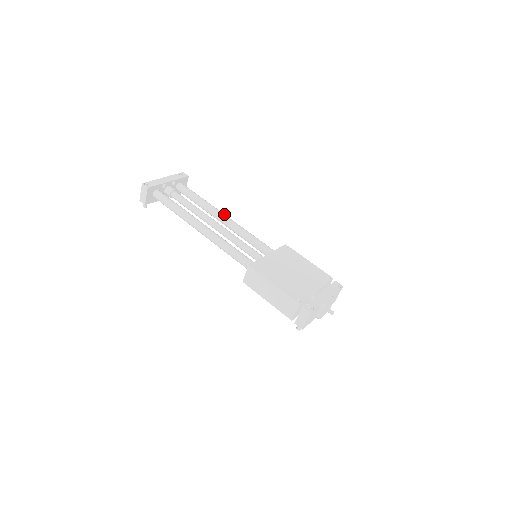
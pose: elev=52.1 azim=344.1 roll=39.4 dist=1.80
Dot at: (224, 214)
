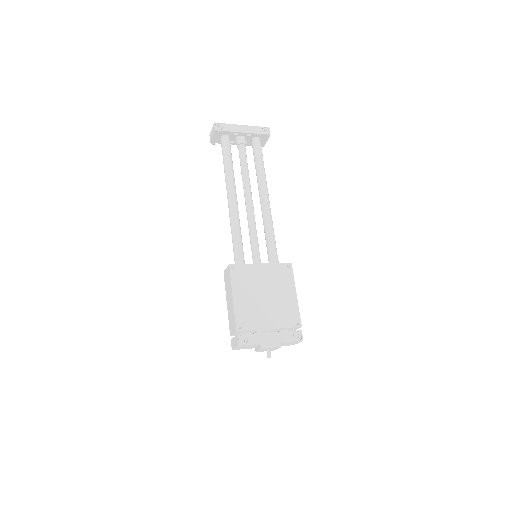
Dot at: (267, 195)
